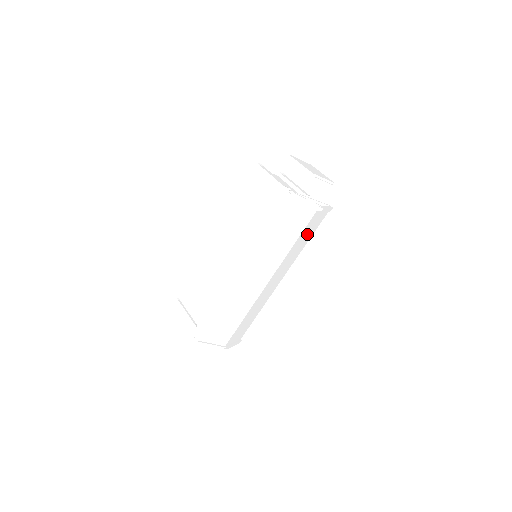
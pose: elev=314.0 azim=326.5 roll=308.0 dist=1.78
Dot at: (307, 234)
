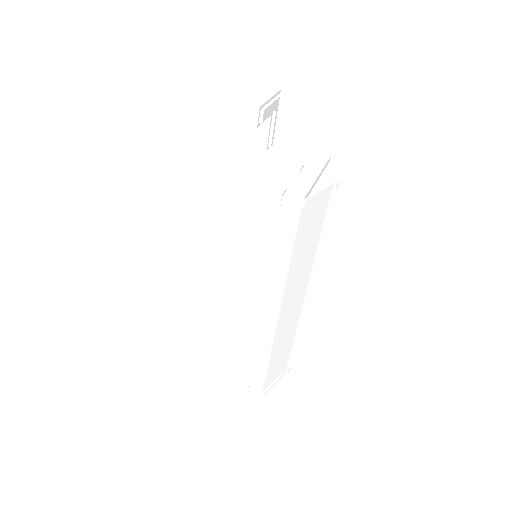
Dot at: occluded
